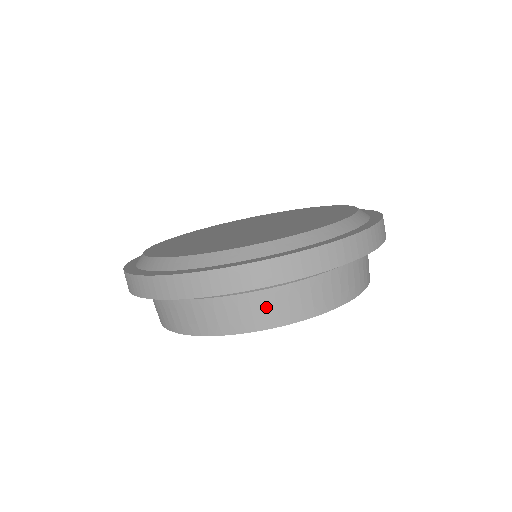
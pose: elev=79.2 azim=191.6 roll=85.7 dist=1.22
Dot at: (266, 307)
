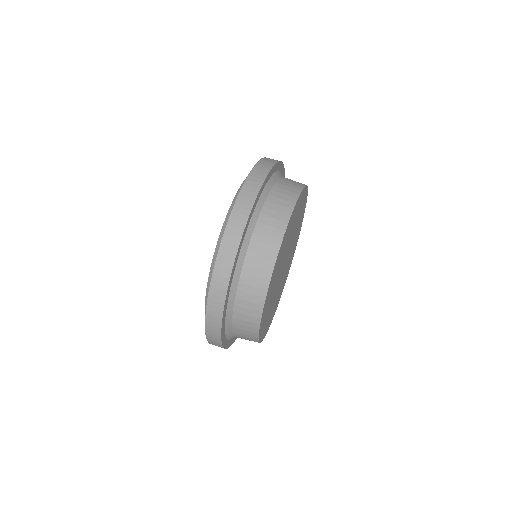
Dot at: occluded
